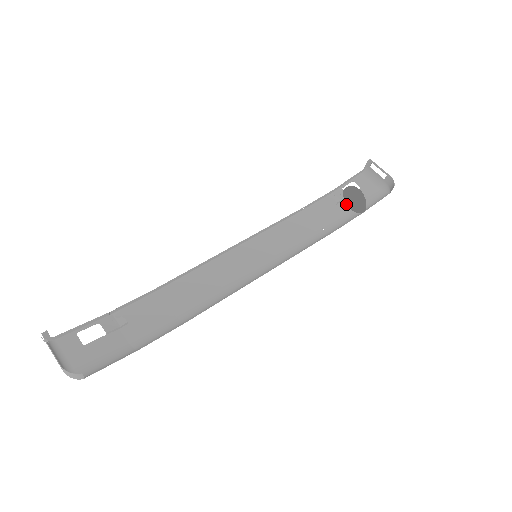
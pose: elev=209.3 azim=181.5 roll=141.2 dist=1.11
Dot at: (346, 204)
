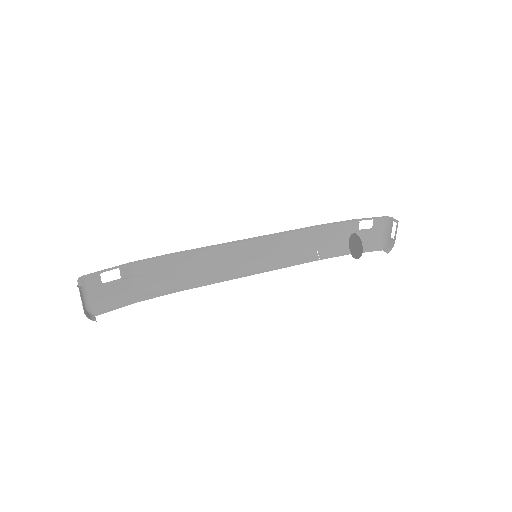
Dot at: (350, 235)
